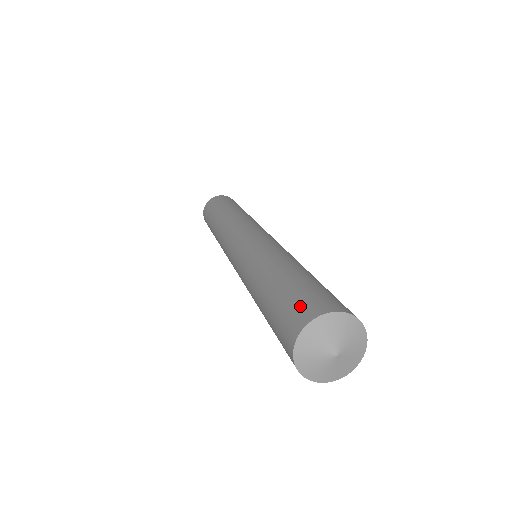
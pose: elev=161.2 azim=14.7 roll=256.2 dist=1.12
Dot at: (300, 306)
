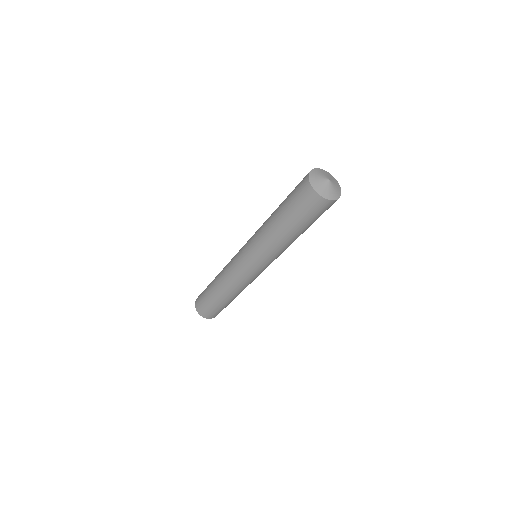
Dot at: (300, 182)
